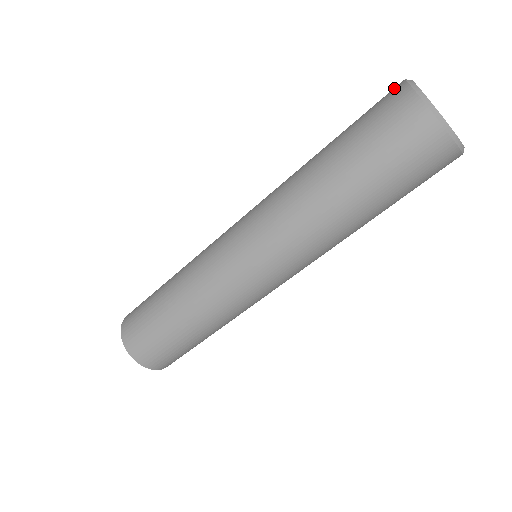
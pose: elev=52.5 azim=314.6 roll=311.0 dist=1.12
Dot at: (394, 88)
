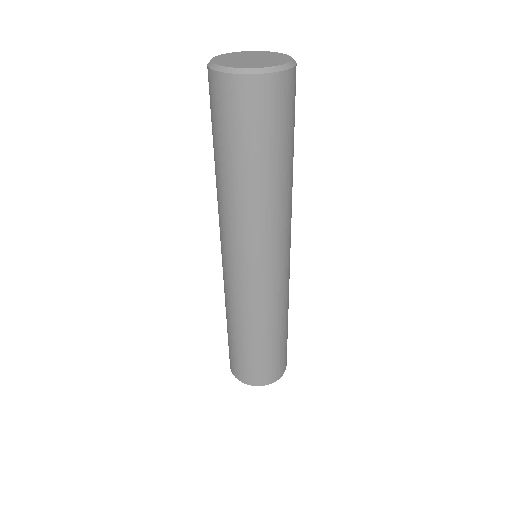
Dot at: occluded
